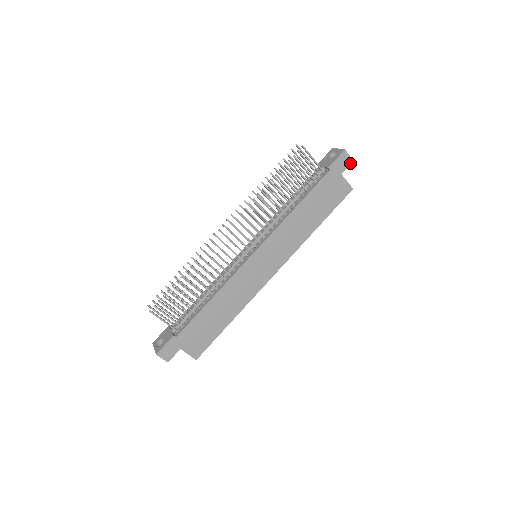
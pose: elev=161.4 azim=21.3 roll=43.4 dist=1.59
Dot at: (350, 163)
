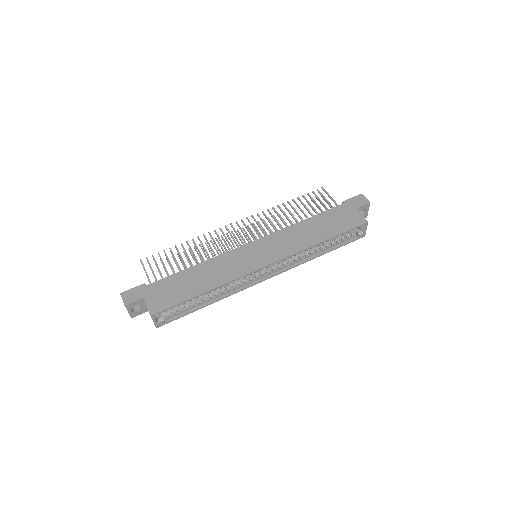
Dot at: (366, 203)
